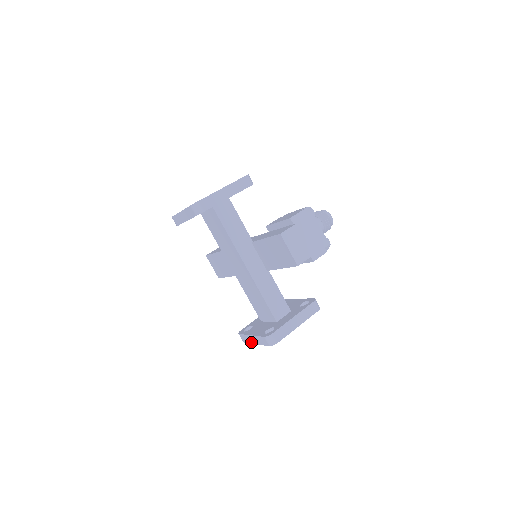
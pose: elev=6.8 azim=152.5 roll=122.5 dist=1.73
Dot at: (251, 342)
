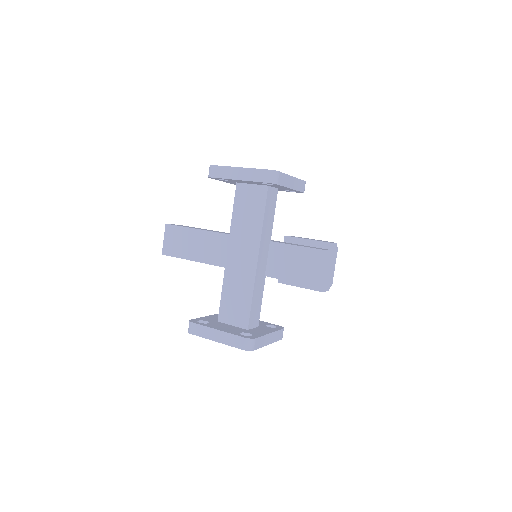
Dot at: (208, 337)
